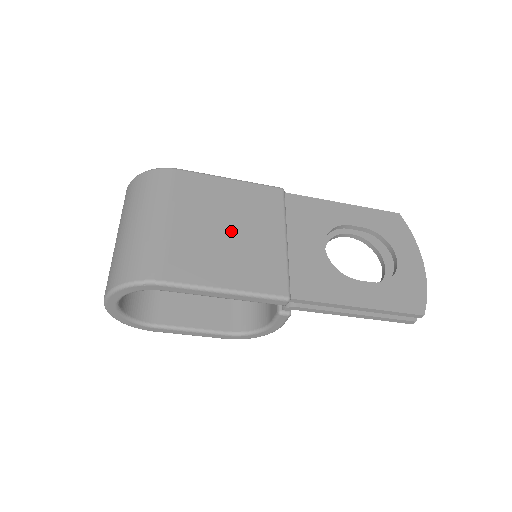
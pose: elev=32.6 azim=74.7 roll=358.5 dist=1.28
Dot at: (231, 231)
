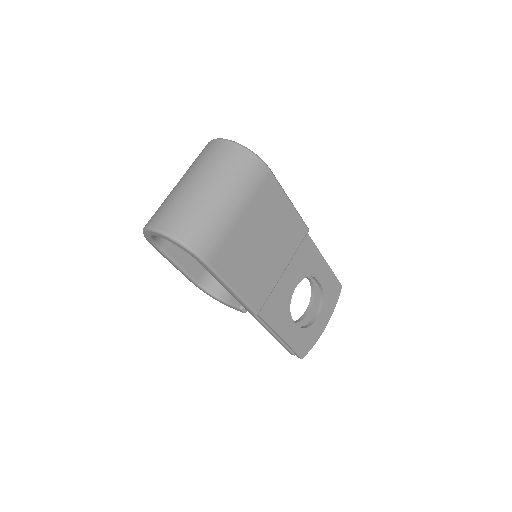
Dot at: (264, 247)
